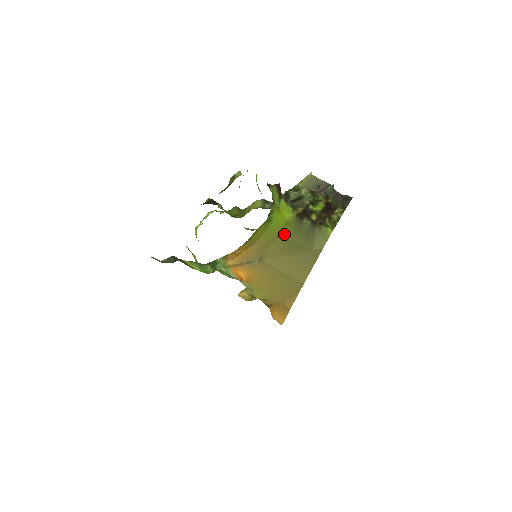
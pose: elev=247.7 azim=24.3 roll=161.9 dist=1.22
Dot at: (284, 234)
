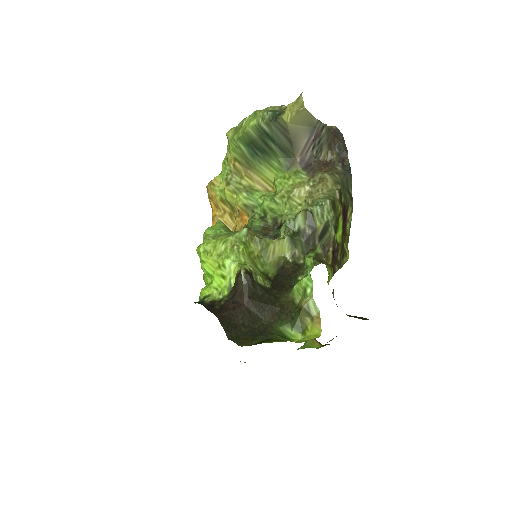
Dot at: occluded
